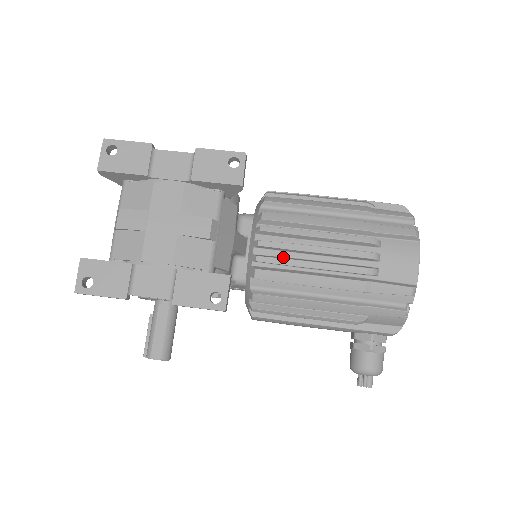
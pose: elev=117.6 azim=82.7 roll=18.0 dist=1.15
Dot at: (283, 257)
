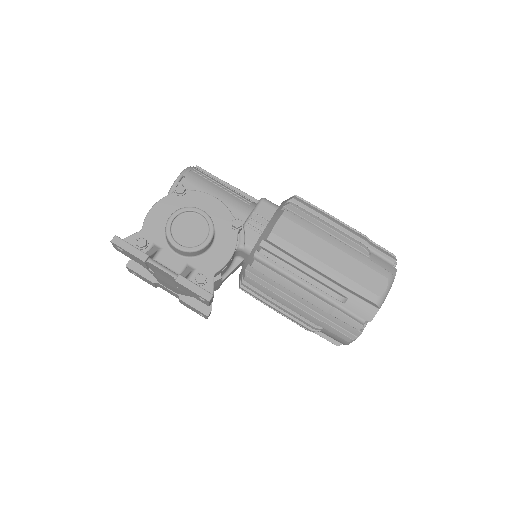
Dot at: occluded
